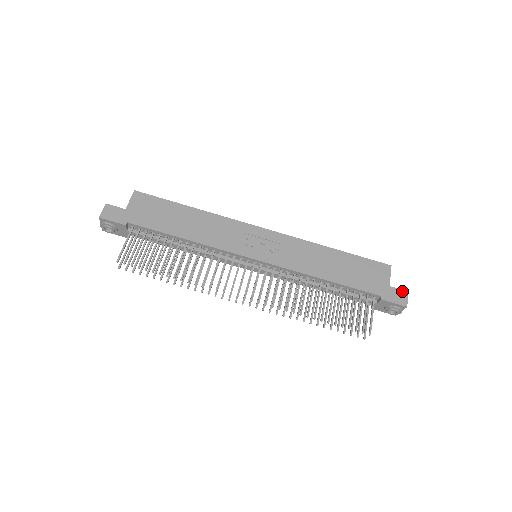
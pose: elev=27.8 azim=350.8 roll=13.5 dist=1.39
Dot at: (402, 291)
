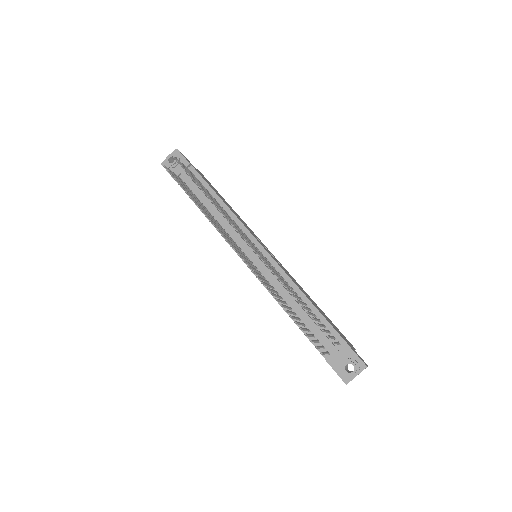
Dot at: occluded
